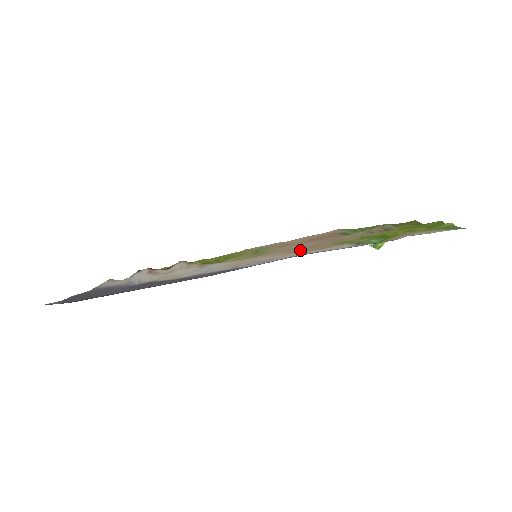
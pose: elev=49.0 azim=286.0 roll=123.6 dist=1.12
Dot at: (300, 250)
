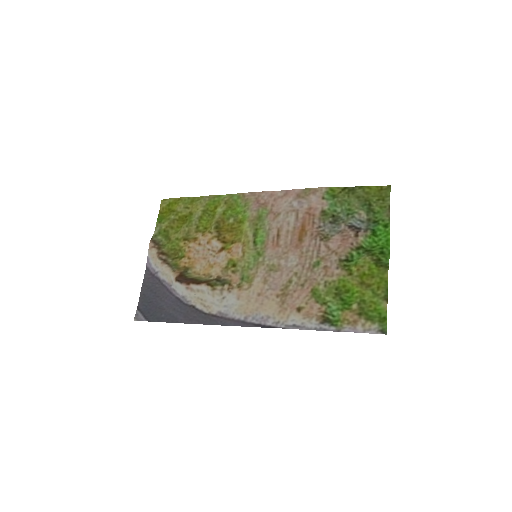
Dot at: (286, 294)
